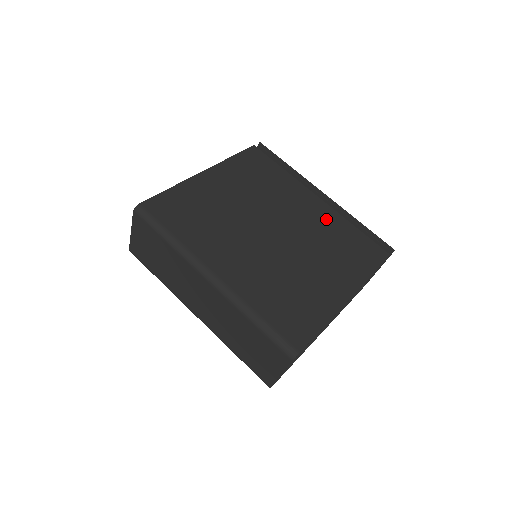
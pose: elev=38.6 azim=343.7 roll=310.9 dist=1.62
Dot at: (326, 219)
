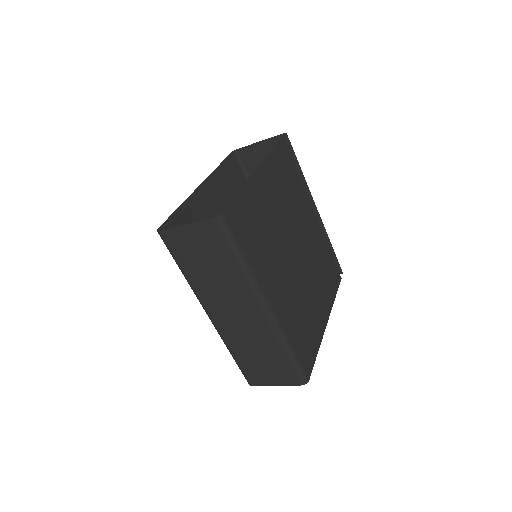
Dot at: (318, 239)
